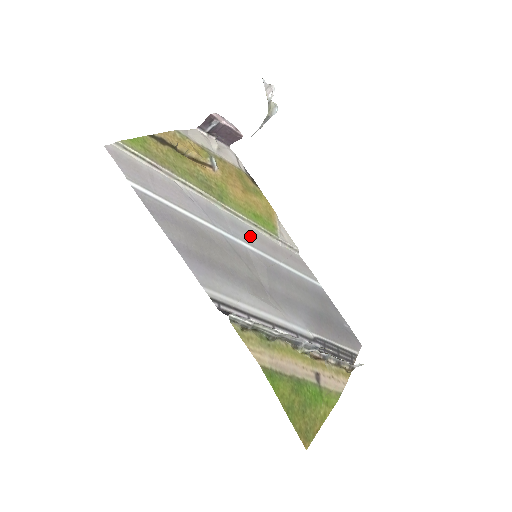
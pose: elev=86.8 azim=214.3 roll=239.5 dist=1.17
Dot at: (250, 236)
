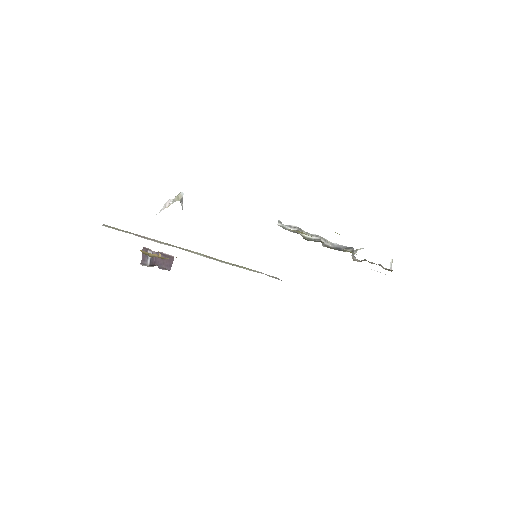
Dot at: occluded
